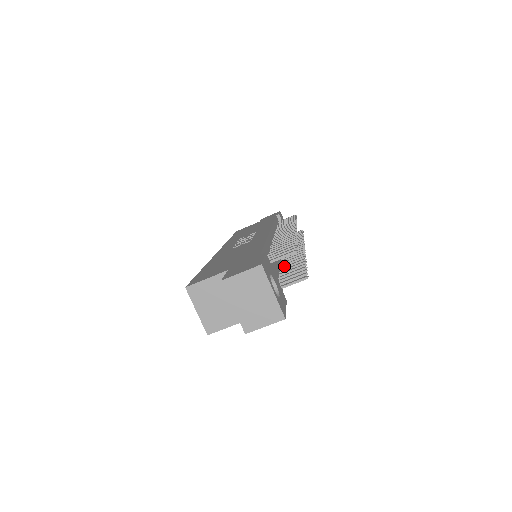
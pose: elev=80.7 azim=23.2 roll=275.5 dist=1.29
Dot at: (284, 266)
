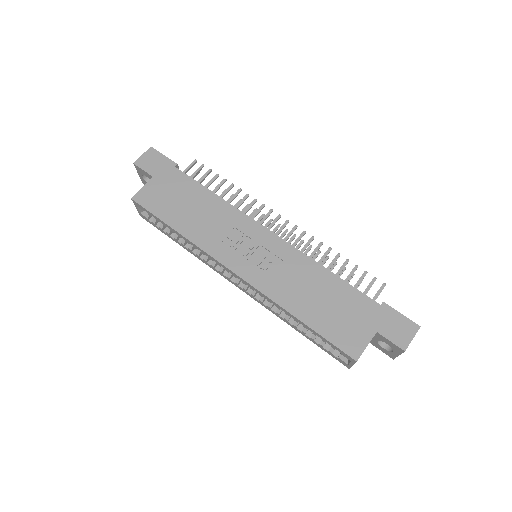
Dot at: occluded
